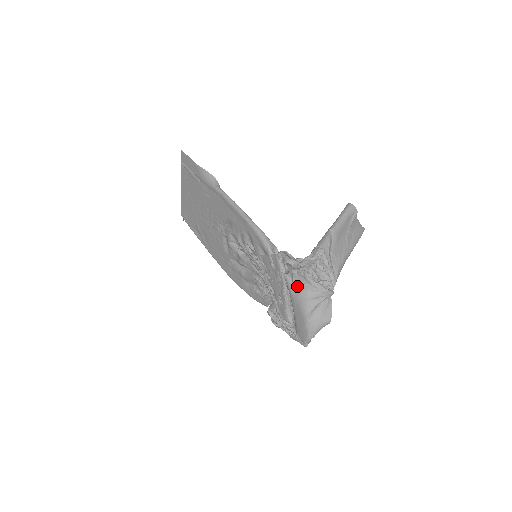
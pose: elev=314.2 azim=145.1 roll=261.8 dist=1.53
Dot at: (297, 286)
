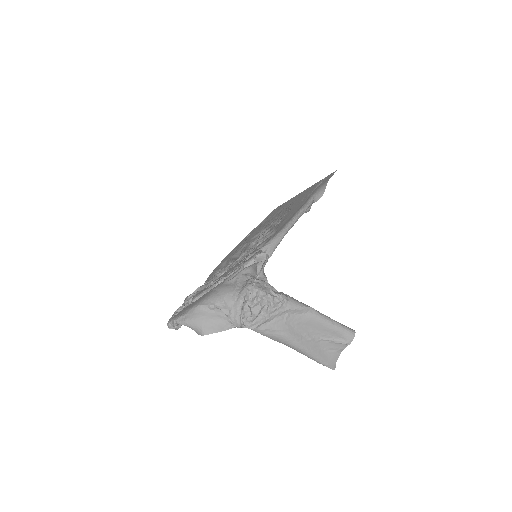
Dot at: (234, 282)
